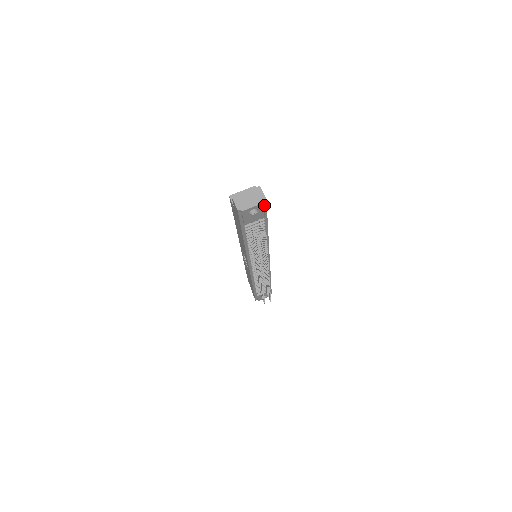
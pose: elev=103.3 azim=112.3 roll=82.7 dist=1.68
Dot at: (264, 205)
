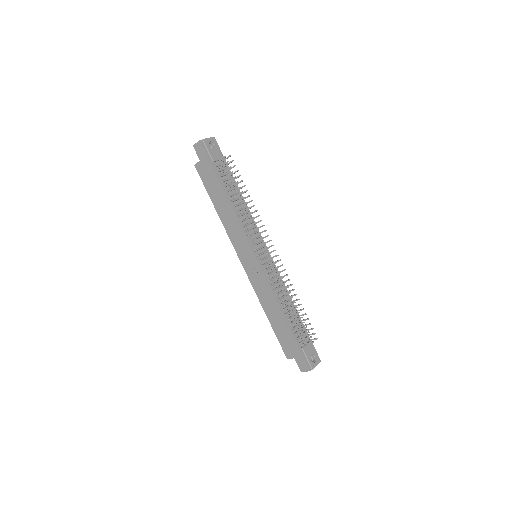
Dot at: (216, 145)
